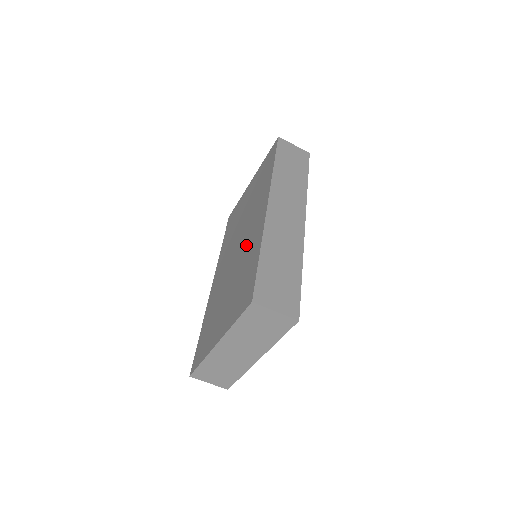
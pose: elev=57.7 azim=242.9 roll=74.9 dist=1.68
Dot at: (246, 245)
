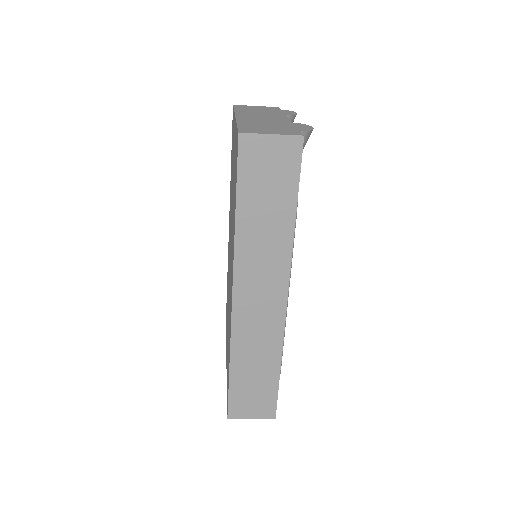
Dot at: occluded
